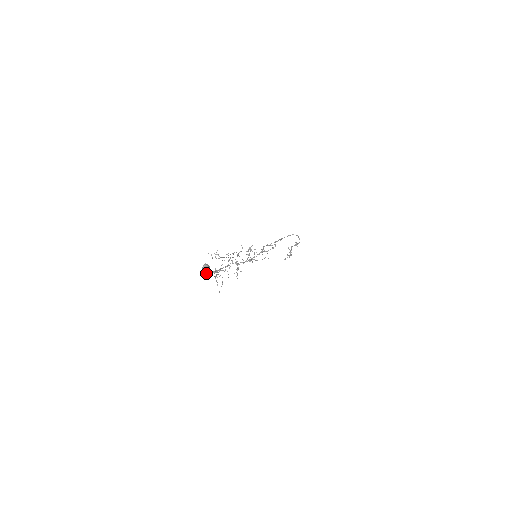
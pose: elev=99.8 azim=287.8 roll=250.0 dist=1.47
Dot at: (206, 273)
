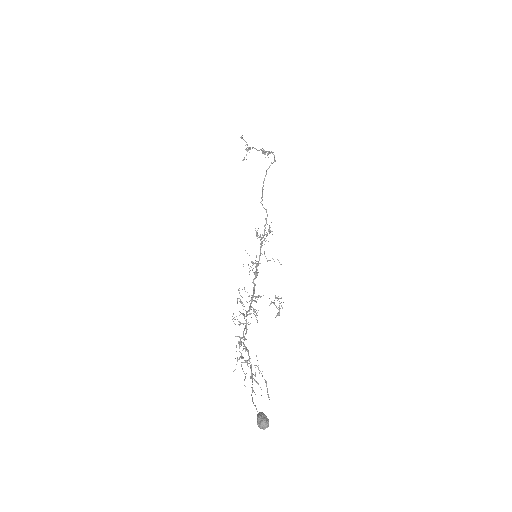
Dot at: (265, 428)
